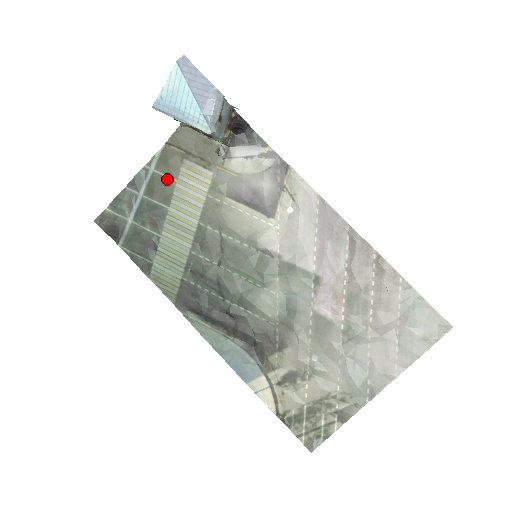
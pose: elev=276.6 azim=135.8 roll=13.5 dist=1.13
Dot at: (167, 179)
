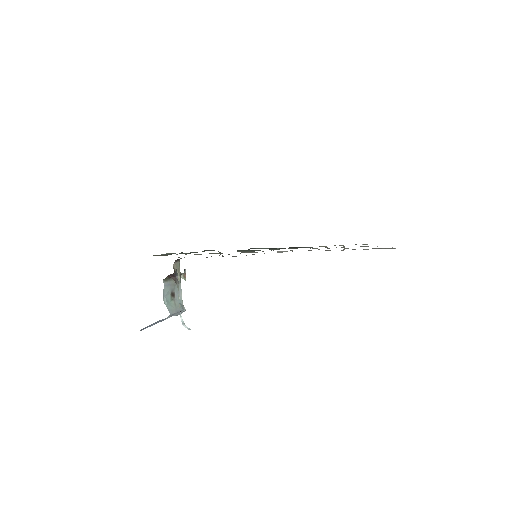
Dot at: occluded
